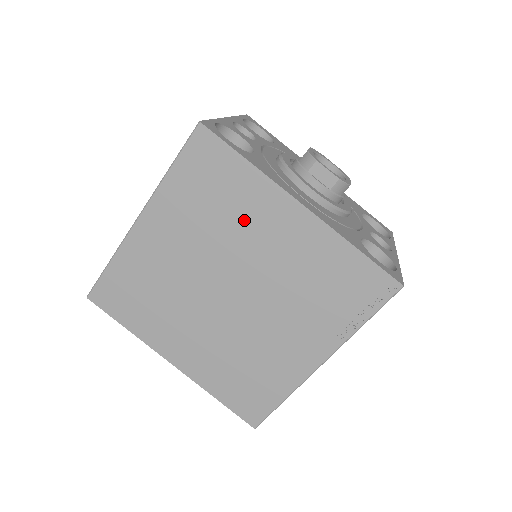
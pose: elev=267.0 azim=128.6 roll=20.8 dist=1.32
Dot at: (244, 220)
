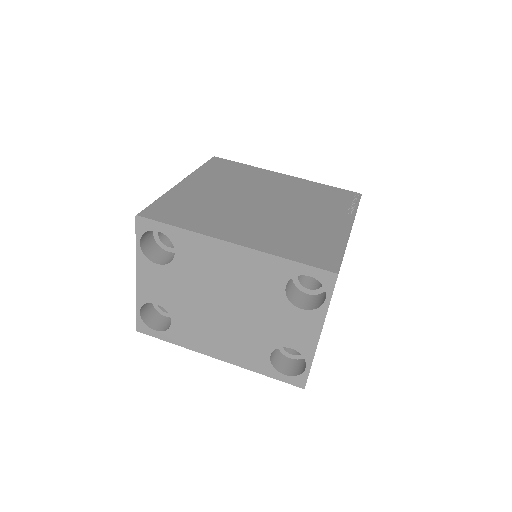
Dot at: (255, 179)
